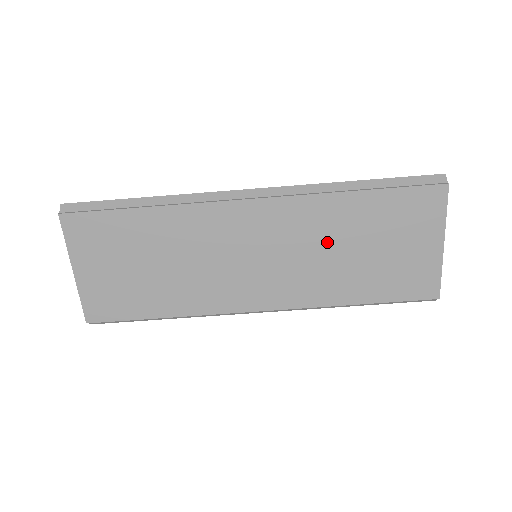
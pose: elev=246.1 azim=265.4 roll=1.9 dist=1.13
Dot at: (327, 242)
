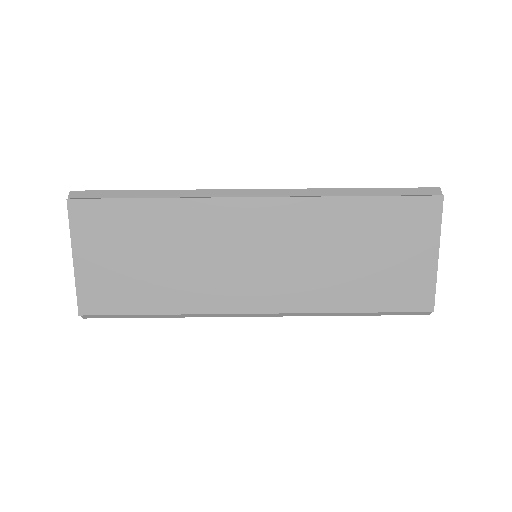
Dot at: (326, 246)
